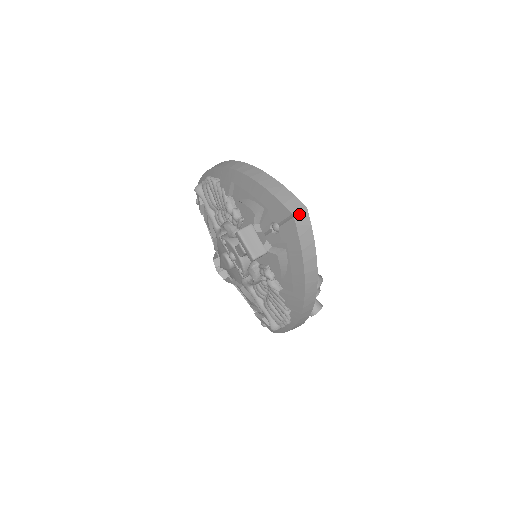
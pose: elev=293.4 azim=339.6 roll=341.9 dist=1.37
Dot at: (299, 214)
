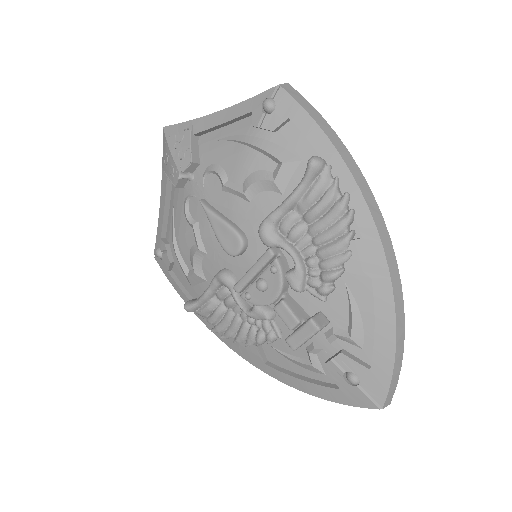
Dot at: (383, 407)
